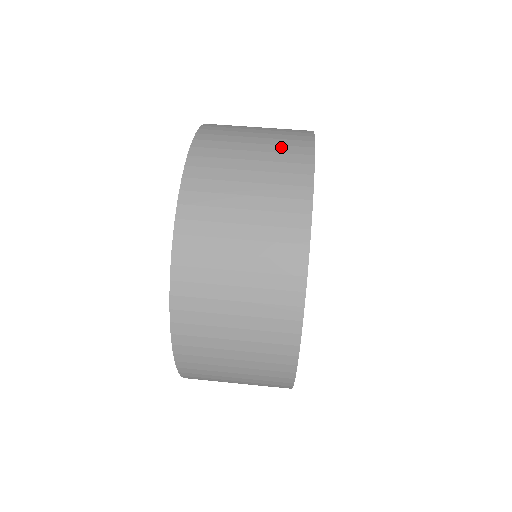
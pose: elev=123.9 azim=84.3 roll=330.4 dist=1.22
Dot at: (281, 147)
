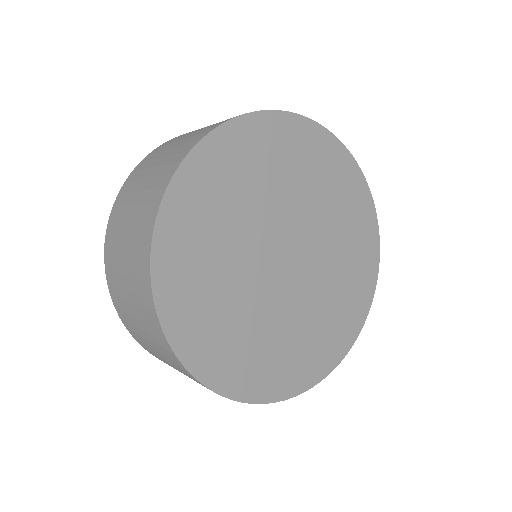
Dot at: occluded
